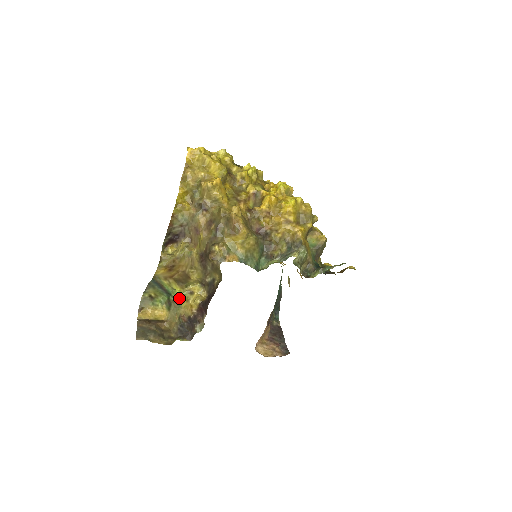
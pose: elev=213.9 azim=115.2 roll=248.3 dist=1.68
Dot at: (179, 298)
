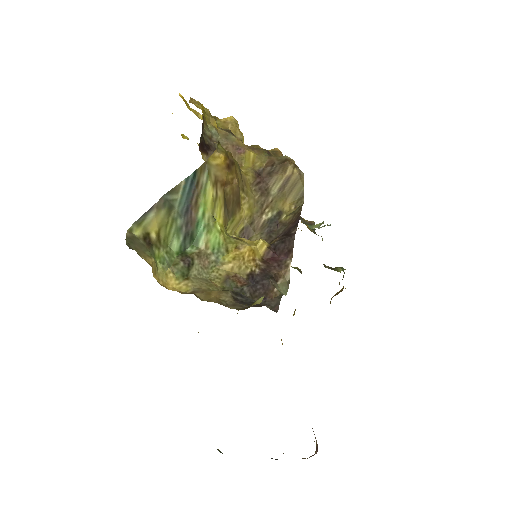
Dot at: (217, 244)
